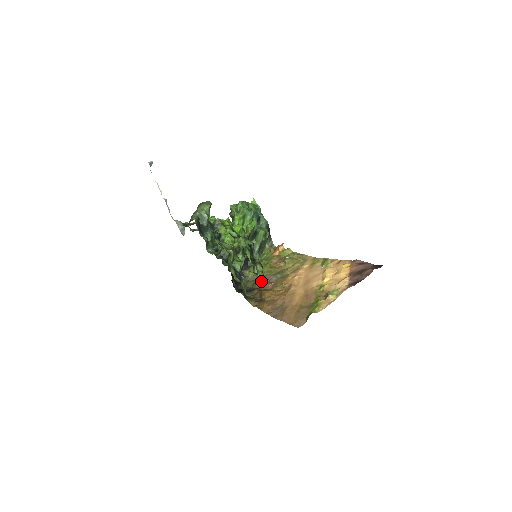
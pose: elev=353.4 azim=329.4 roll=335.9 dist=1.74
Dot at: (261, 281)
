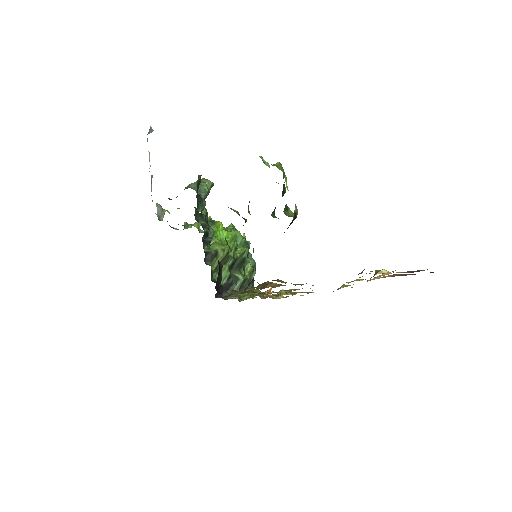
Dot at: (255, 290)
